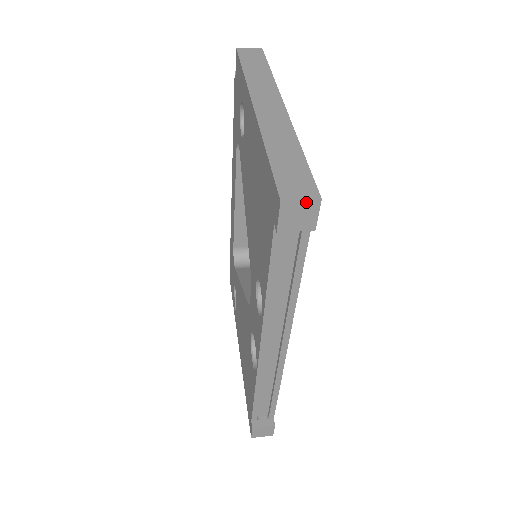
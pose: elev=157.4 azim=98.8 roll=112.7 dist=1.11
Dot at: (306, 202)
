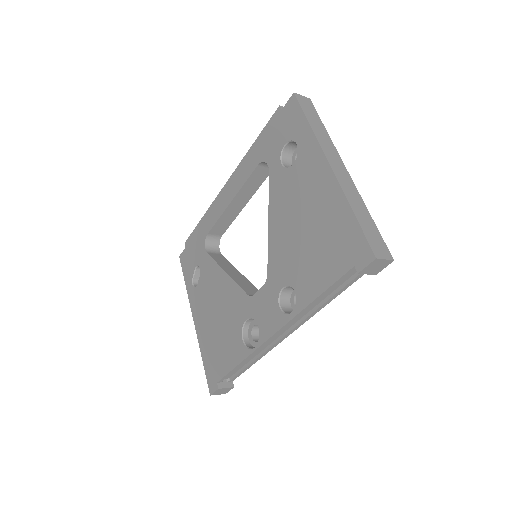
Dot at: (386, 261)
